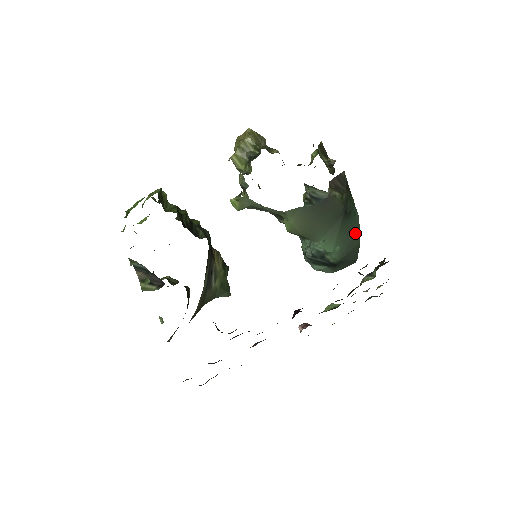
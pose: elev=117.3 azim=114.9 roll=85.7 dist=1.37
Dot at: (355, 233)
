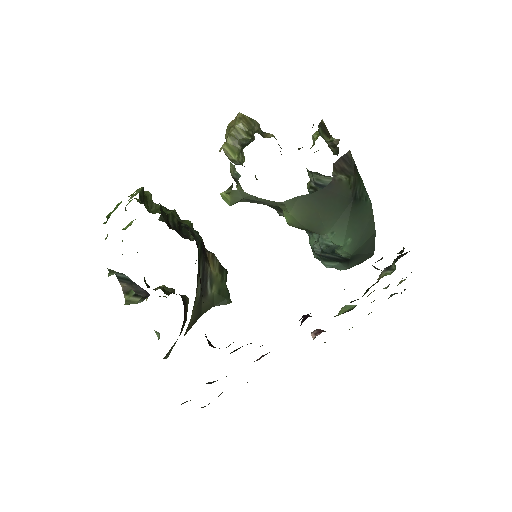
Dot at: (368, 222)
